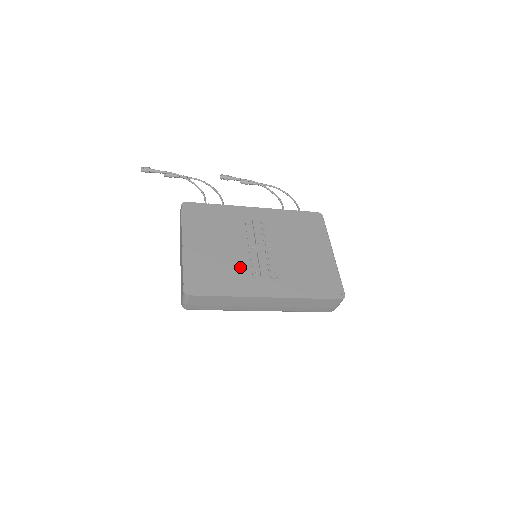
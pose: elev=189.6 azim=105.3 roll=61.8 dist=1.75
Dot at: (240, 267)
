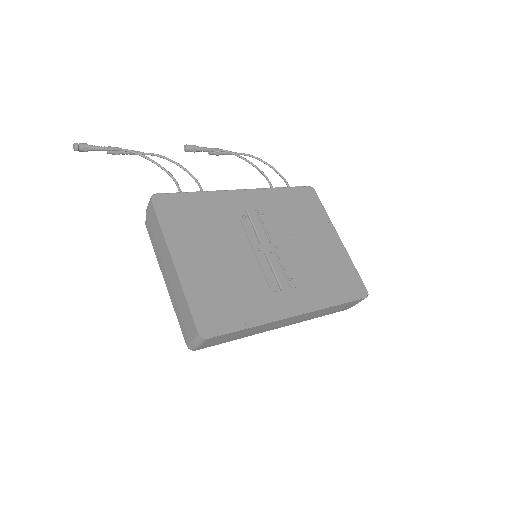
Dot at: (253, 281)
